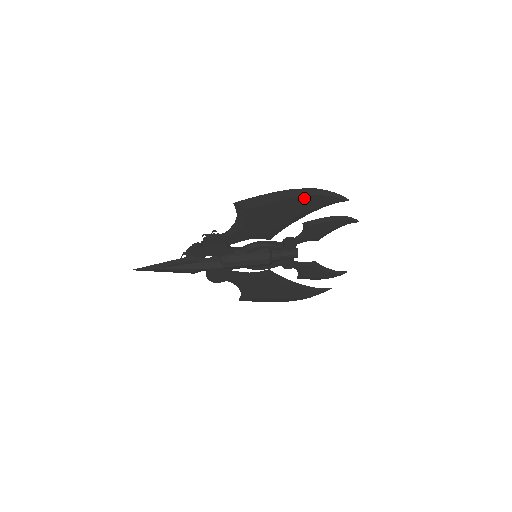
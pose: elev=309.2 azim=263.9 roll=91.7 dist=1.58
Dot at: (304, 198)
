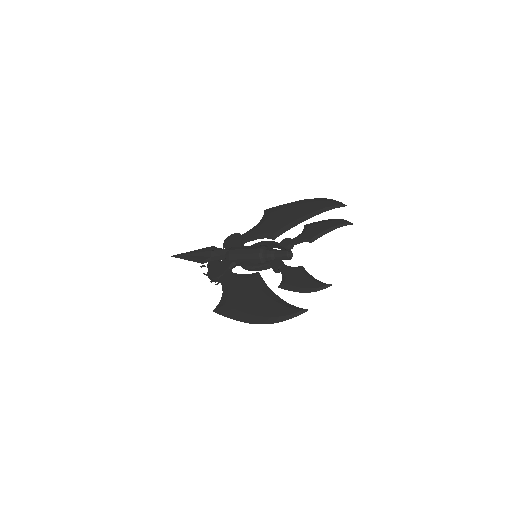
Dot at: (312, 204)
